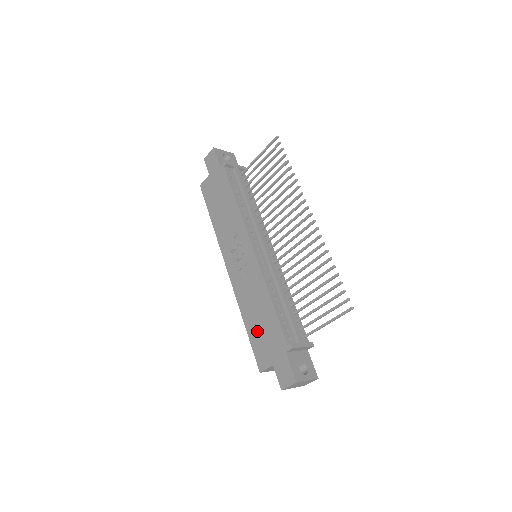
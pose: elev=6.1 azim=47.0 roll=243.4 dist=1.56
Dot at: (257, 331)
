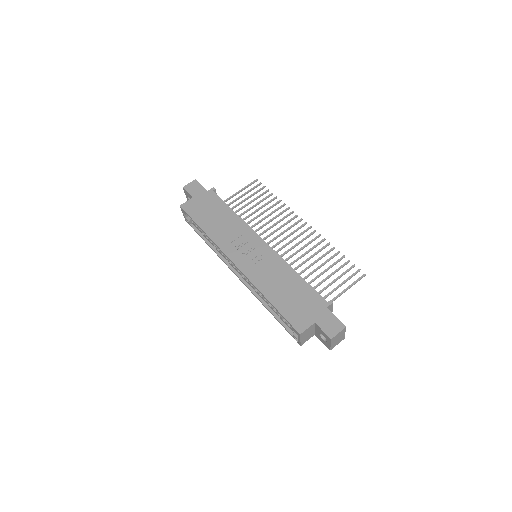
Dot at: (287, 301)
